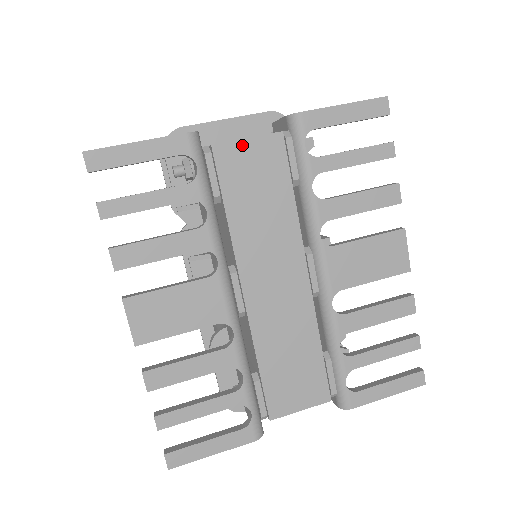
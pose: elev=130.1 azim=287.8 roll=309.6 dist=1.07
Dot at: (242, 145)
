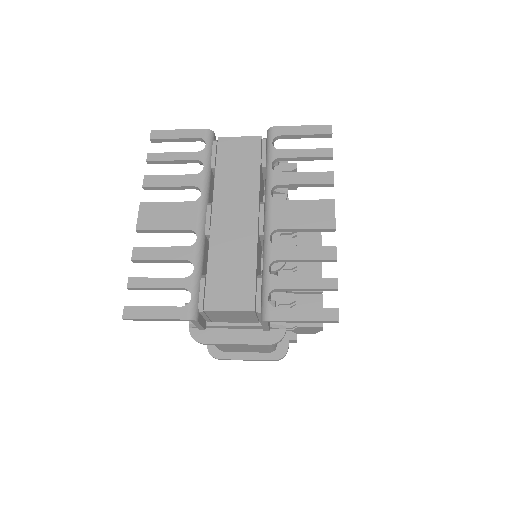
Dot at: (235, 140)
